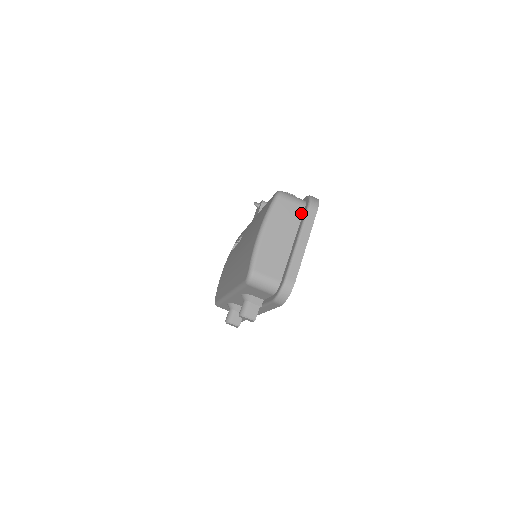
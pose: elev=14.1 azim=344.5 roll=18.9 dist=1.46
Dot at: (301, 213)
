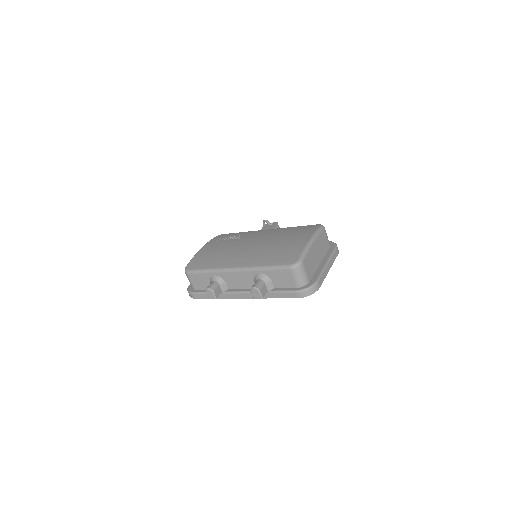
Dot at: (328, 248)
